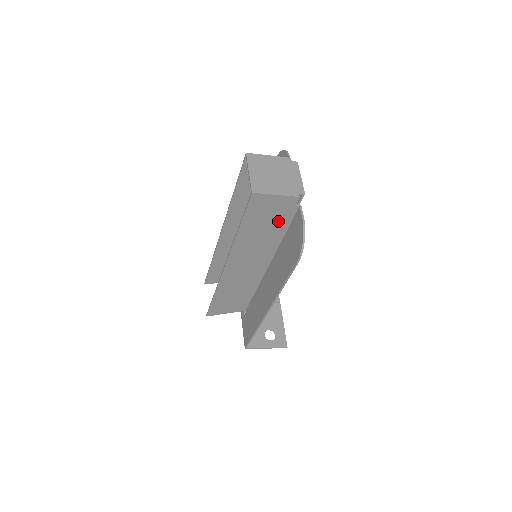
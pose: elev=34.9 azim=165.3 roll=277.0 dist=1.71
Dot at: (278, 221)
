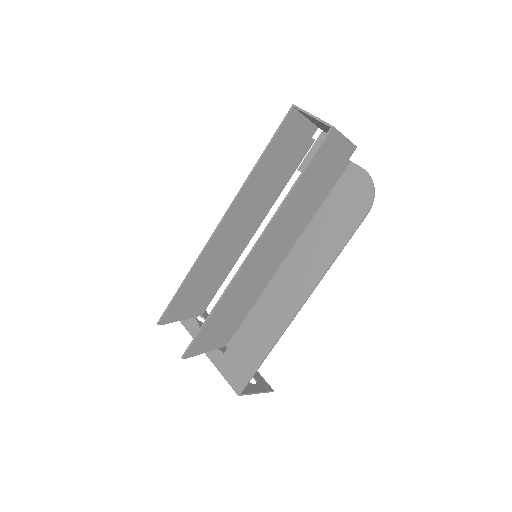
Dot at: (328, 180)
